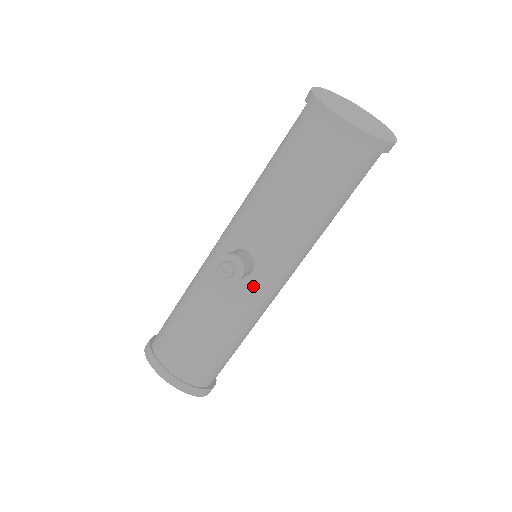
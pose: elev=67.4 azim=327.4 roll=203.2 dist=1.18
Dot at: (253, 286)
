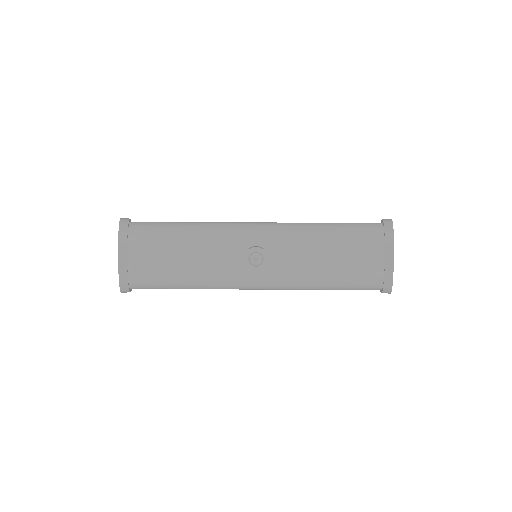
Dot at: (244, 275)
